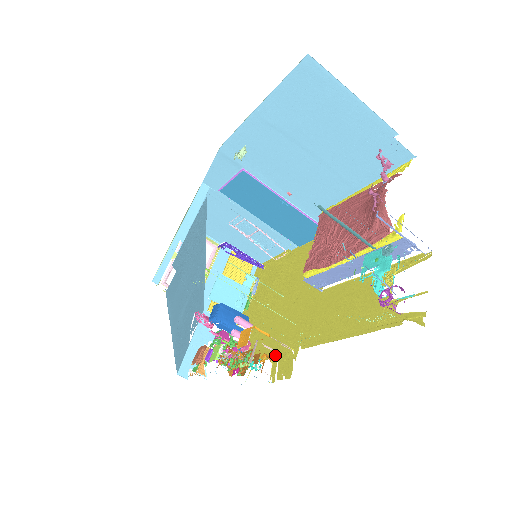
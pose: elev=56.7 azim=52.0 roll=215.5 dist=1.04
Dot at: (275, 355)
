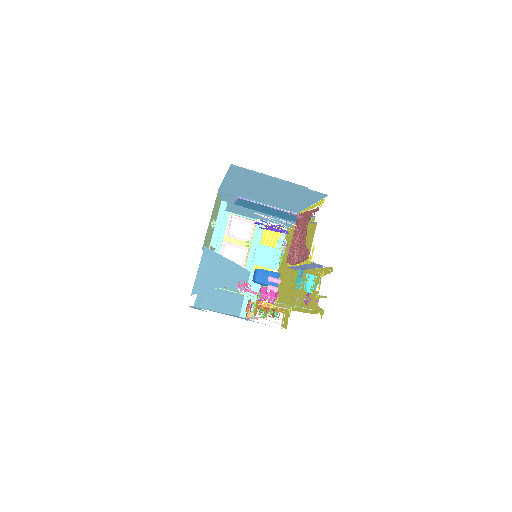
Dot at: (284, 309)
